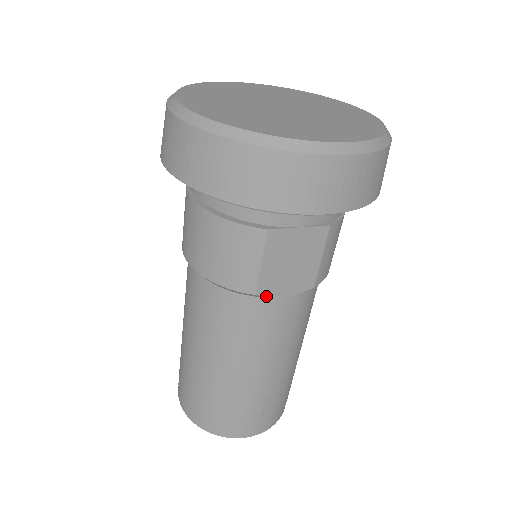
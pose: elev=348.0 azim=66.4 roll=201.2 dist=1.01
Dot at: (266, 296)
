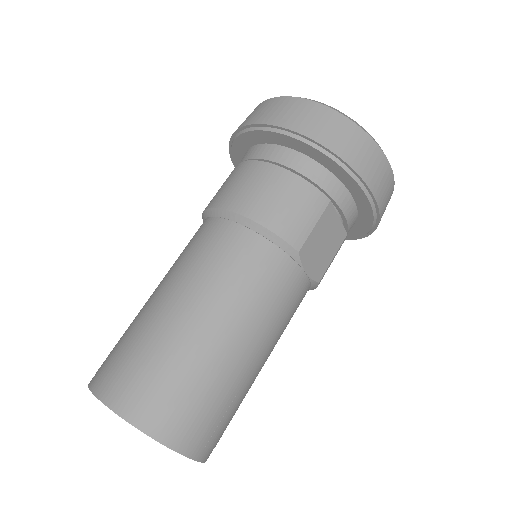
Dot at: (301, 261)
